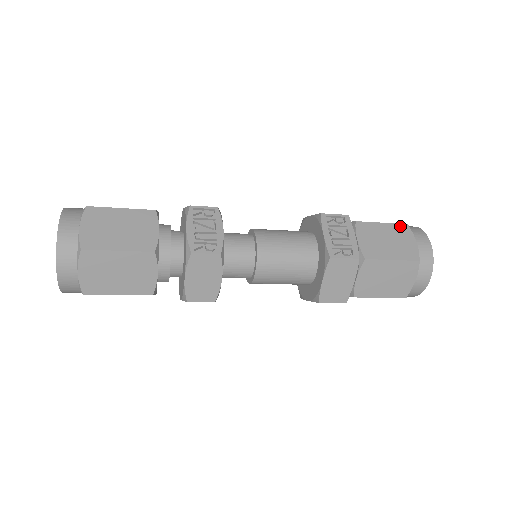
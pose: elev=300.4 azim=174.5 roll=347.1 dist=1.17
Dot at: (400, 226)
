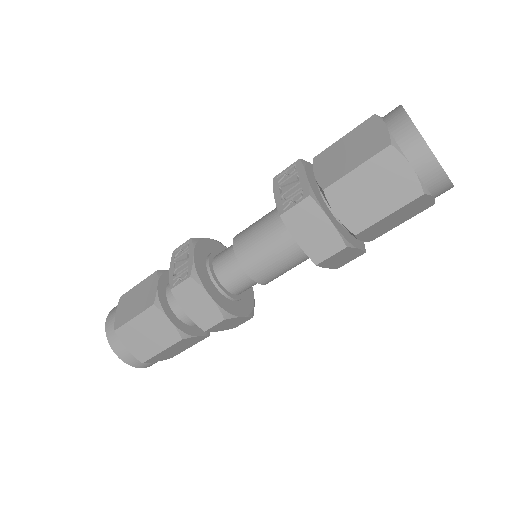
Dot at: (364, 124)
